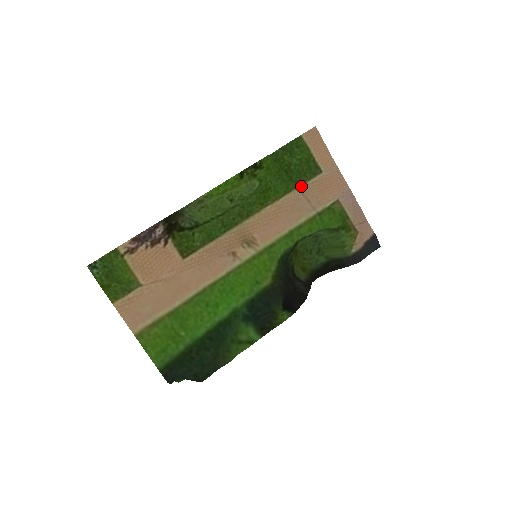
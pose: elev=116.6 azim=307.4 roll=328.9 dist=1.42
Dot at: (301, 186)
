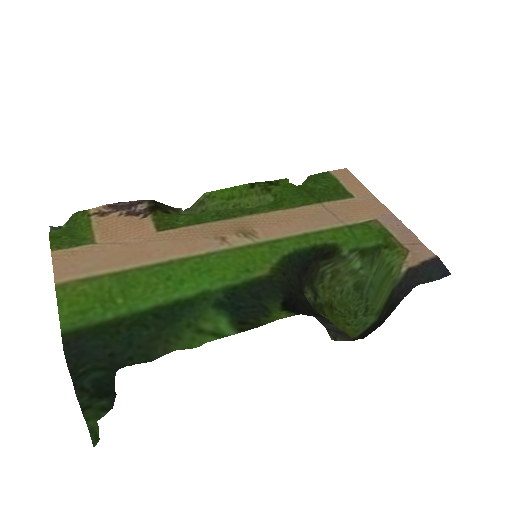
Dot at: (325, 203)
